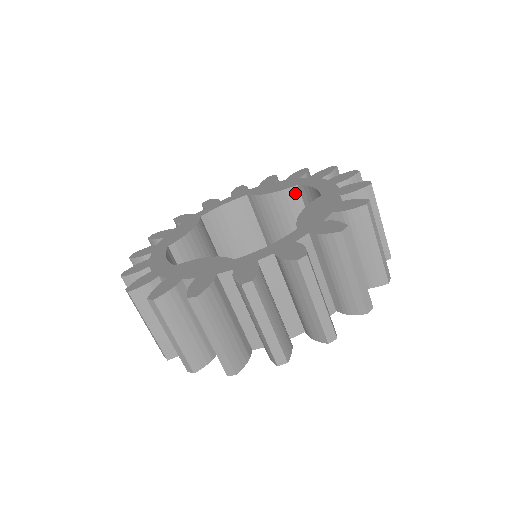
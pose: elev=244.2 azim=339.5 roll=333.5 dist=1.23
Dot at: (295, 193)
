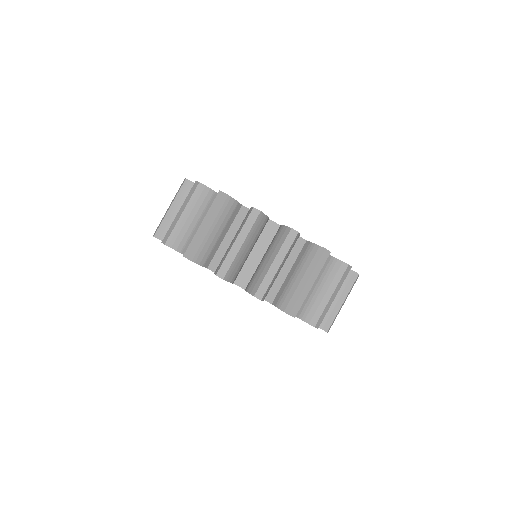
Dot at: occluded
